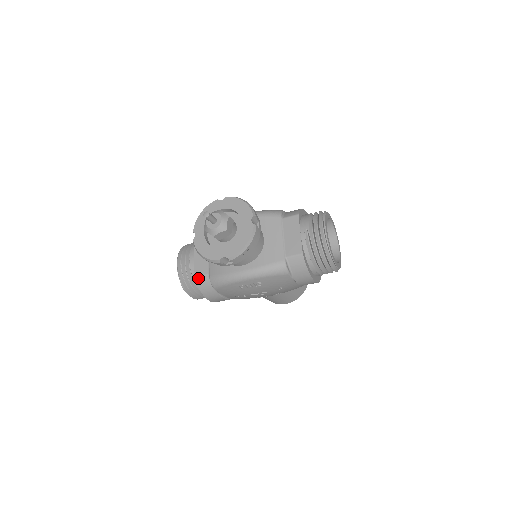
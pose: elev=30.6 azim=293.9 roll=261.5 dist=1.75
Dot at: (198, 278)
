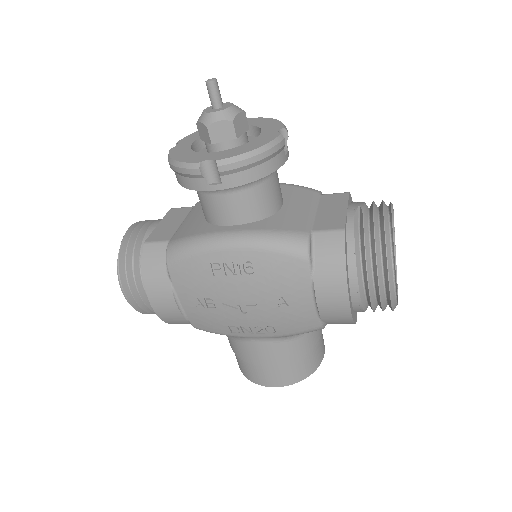
Dot at: (149, 244)
